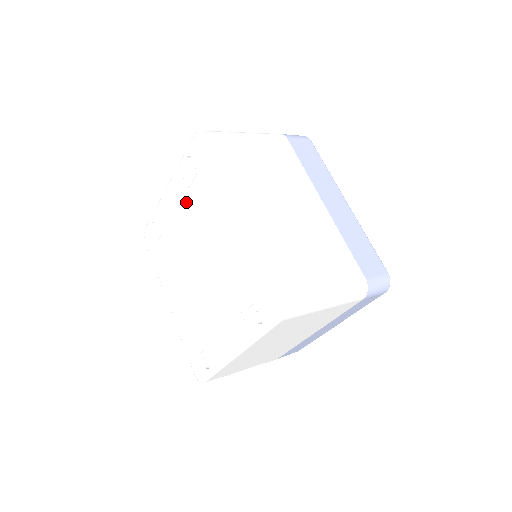
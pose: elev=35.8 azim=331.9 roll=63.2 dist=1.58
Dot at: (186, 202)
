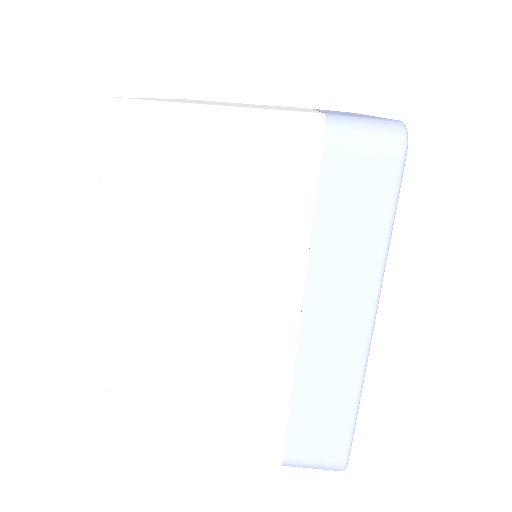
Dot at: occluded
